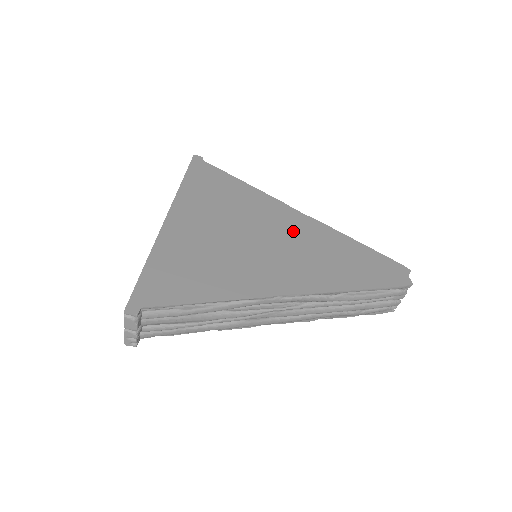
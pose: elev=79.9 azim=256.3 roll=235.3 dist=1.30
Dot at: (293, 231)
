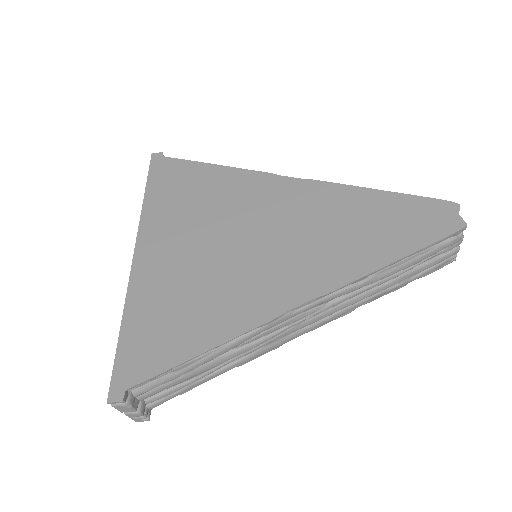
Dot at: (289, 209)
